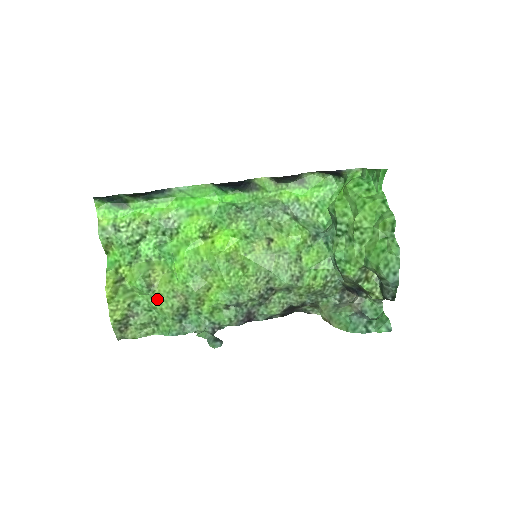
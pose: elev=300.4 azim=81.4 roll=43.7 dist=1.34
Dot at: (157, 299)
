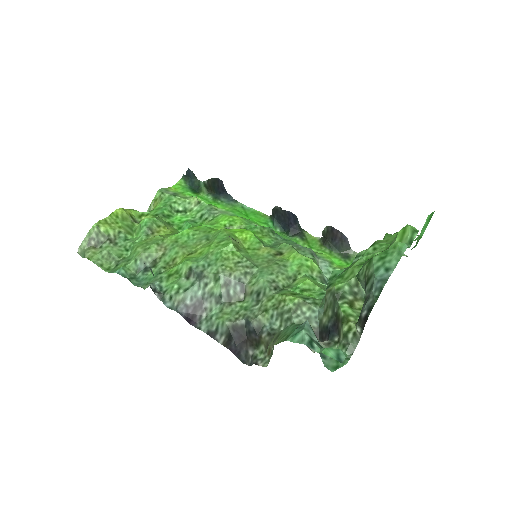
Dot at: (144, 242)
